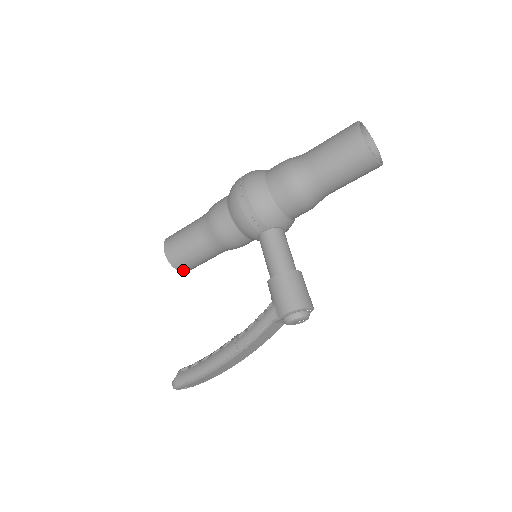
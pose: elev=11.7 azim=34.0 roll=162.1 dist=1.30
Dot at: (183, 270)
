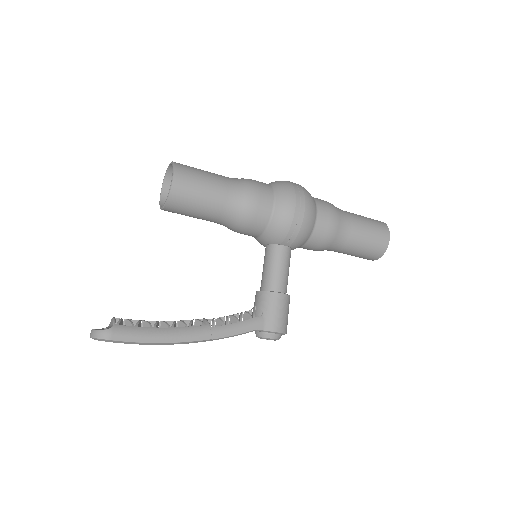
Dot at: (168, 209)
